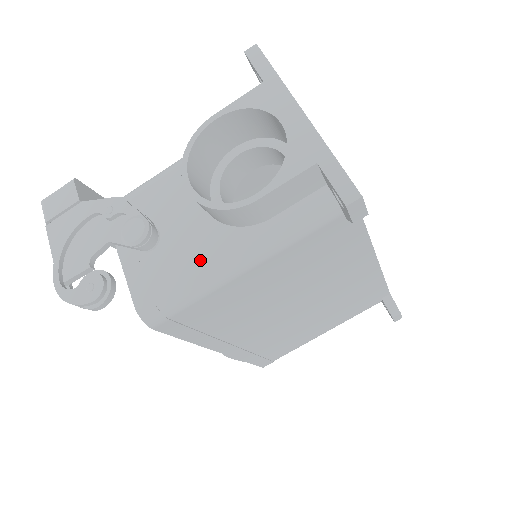
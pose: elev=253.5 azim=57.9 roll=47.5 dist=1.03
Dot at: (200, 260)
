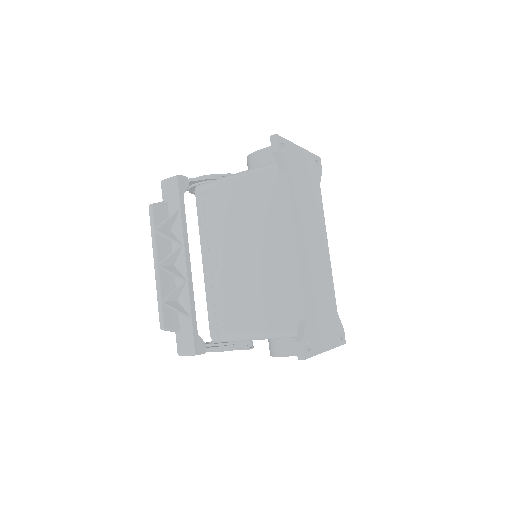
Dot at: occluded
